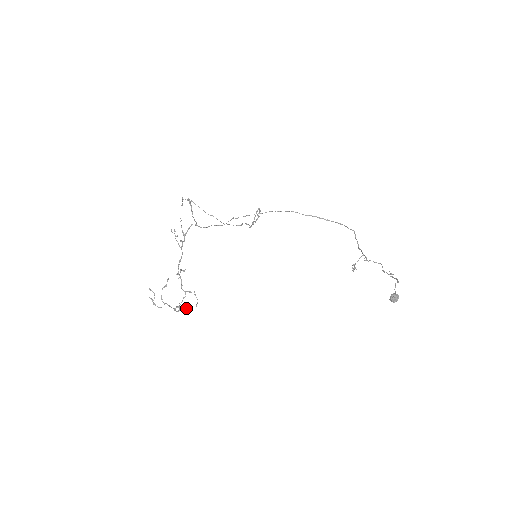
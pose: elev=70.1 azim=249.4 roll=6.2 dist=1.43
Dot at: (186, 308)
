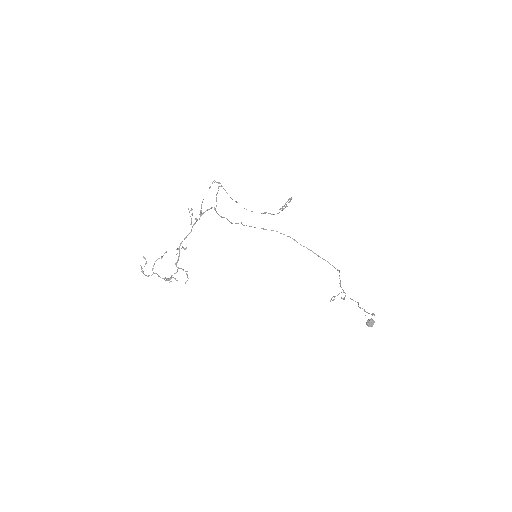
Dot at: (177, 280)
